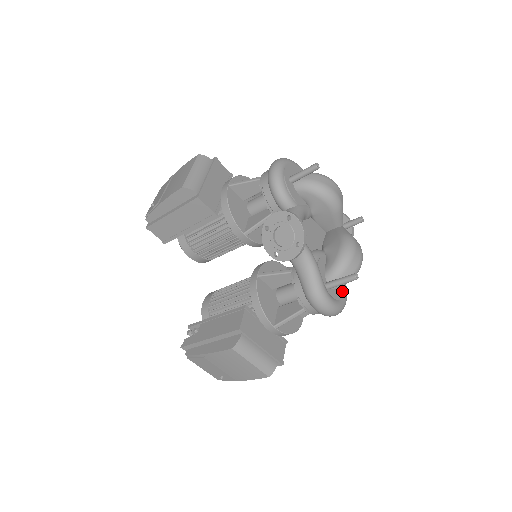
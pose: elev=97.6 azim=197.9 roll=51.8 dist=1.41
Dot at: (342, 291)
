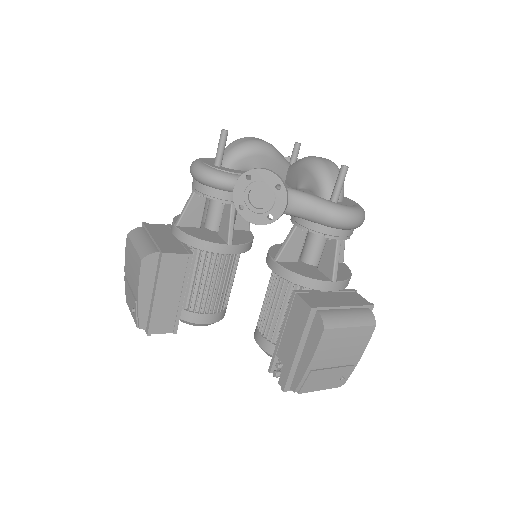
Dot at: (347, 200)
